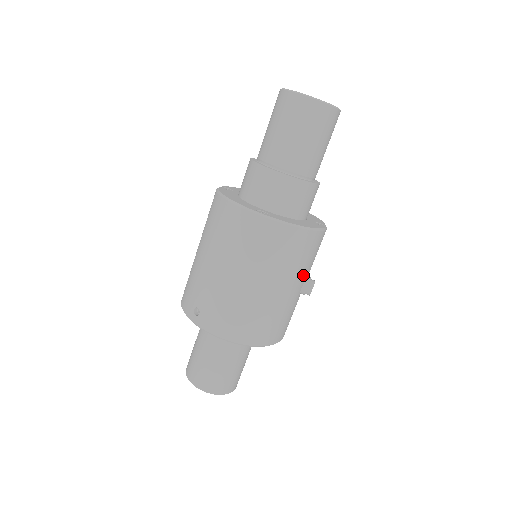
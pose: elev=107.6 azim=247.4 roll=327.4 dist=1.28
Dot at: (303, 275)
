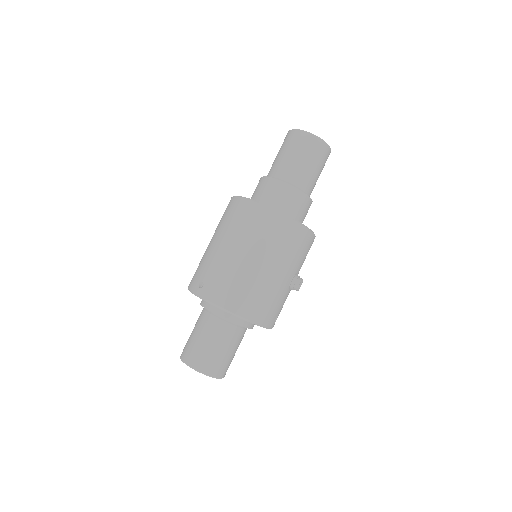
Dot at: (293, 266)
